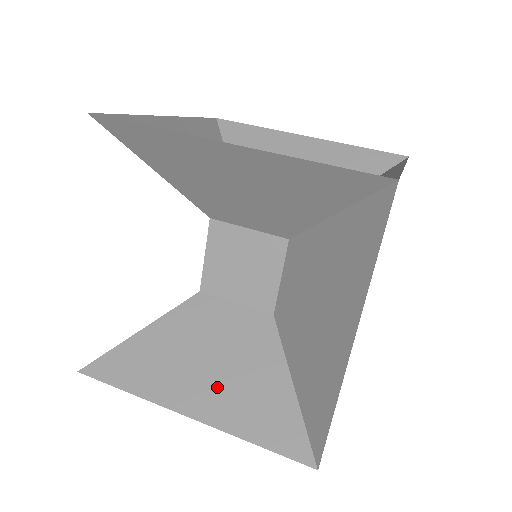
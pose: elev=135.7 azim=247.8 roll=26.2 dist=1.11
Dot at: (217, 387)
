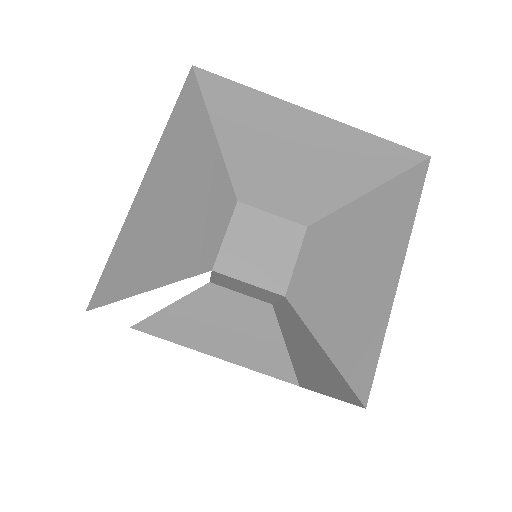
Dot at: (233, 344)
